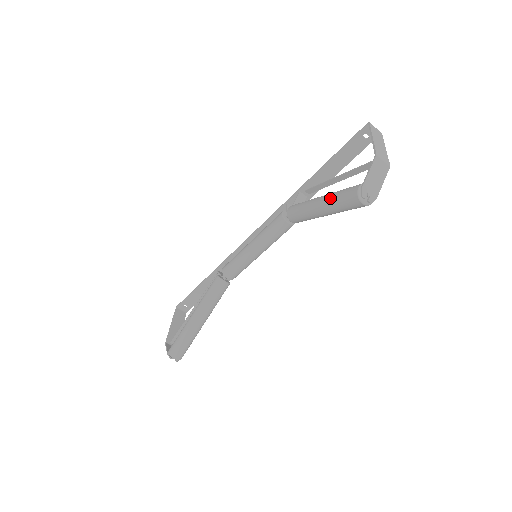
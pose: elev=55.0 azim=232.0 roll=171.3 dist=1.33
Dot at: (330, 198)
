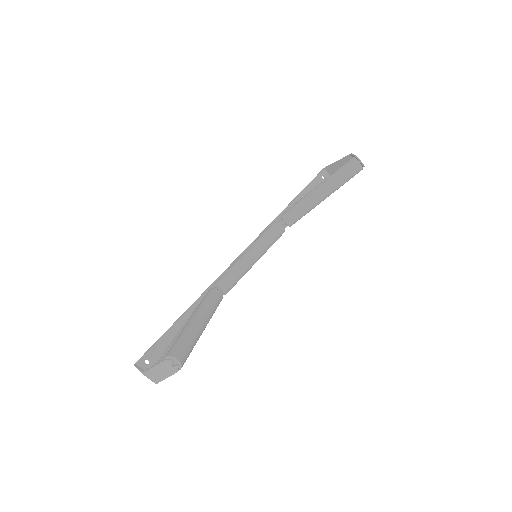
Dot at: (329, 177)
